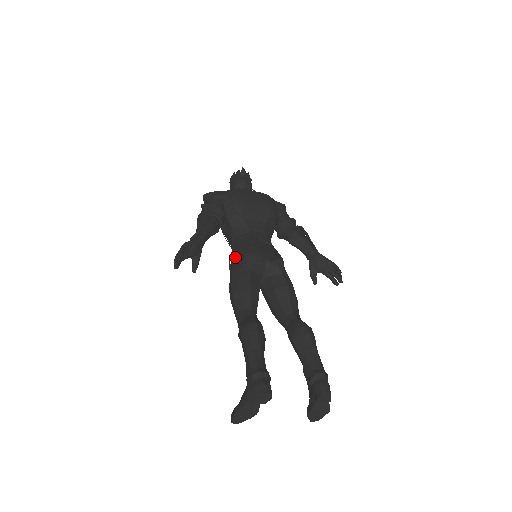
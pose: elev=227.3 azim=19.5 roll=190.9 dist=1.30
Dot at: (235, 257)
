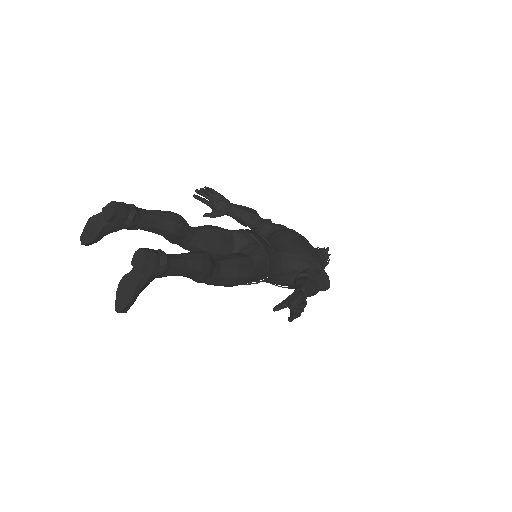
Dot at: occluded
